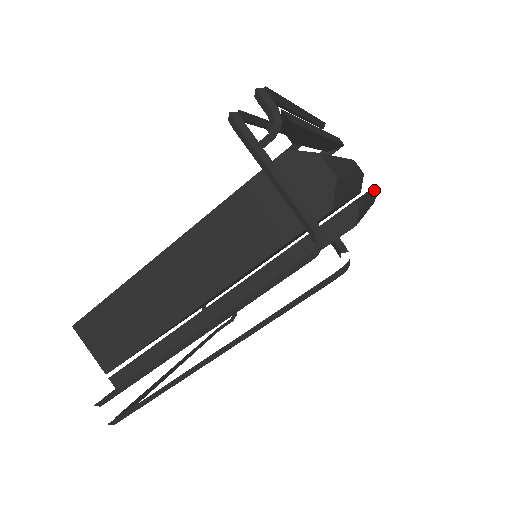
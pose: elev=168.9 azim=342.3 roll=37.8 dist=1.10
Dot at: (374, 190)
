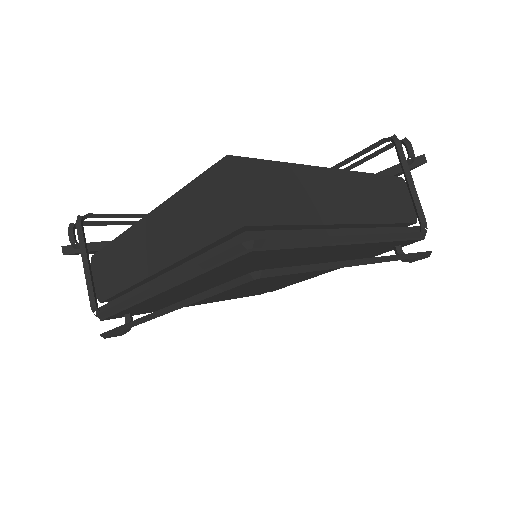
Dot at: occluded
